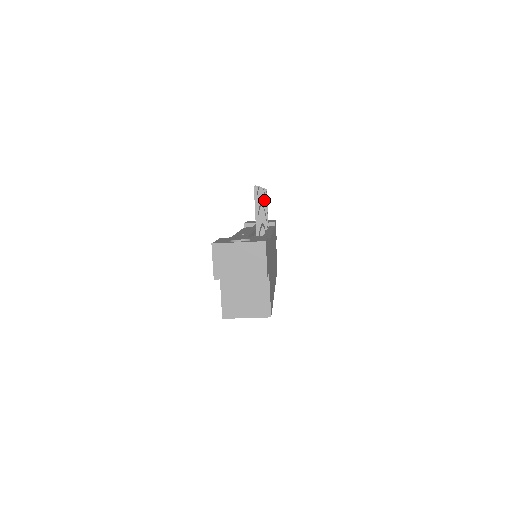
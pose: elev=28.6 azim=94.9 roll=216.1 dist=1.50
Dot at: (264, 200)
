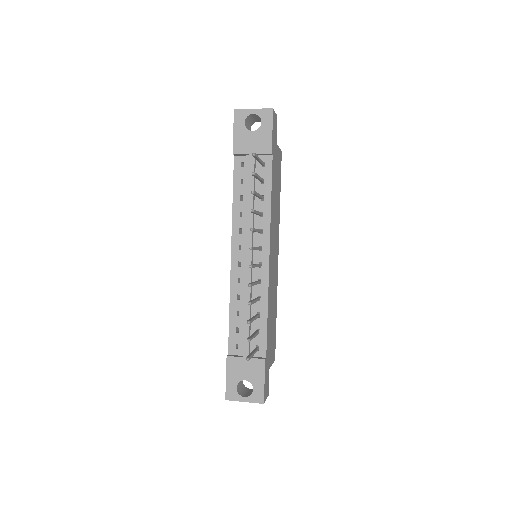
Dot at: (255, 231)
